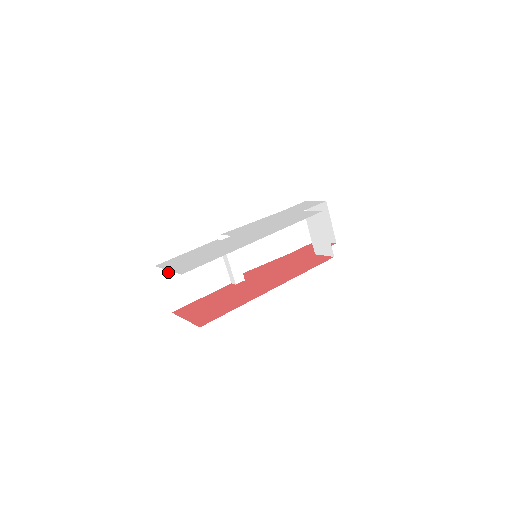
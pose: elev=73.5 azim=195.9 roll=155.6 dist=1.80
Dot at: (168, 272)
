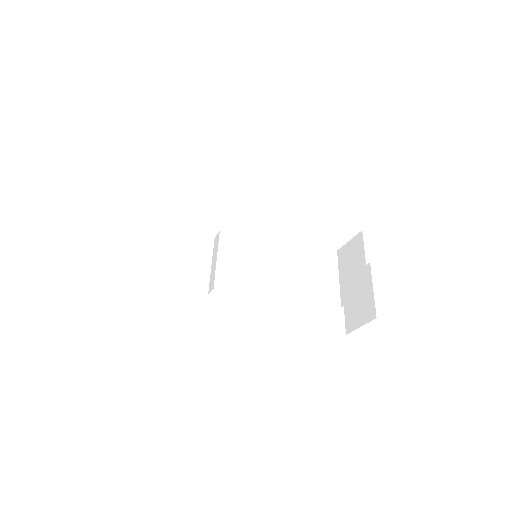
Dot at: (134, 224)
